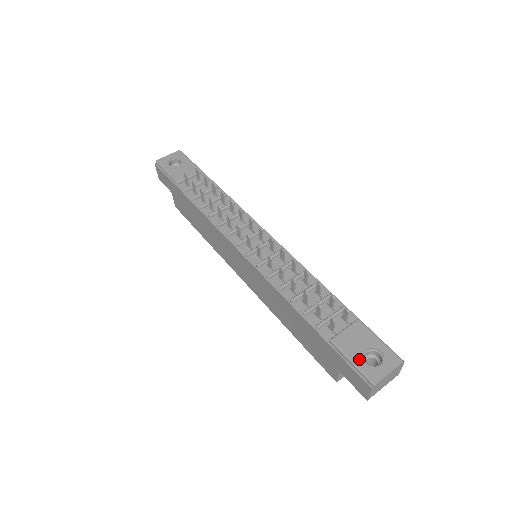
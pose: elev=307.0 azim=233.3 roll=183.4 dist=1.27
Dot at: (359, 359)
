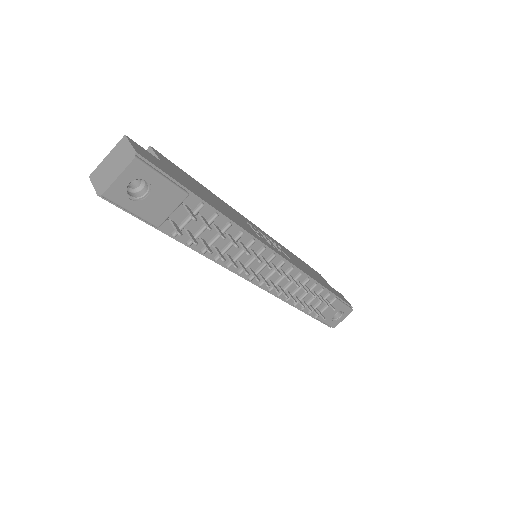
Dot at: (330, 321)
